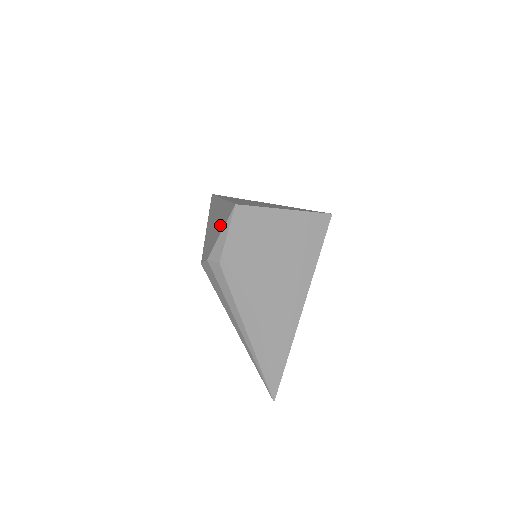
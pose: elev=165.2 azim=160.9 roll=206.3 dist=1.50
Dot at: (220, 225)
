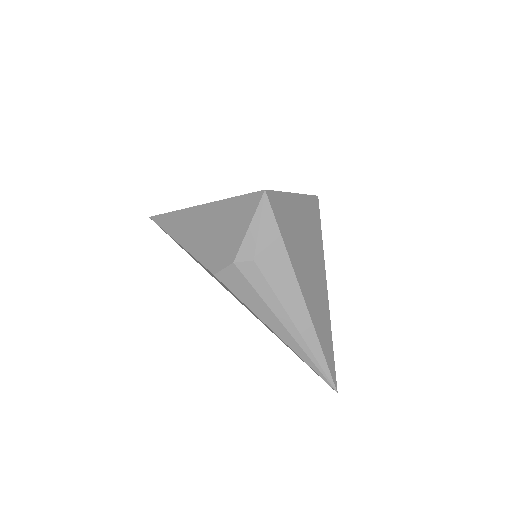
Dot at: (236, 222)
